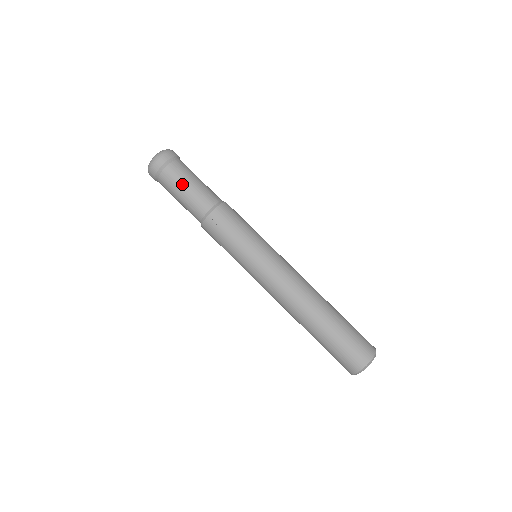
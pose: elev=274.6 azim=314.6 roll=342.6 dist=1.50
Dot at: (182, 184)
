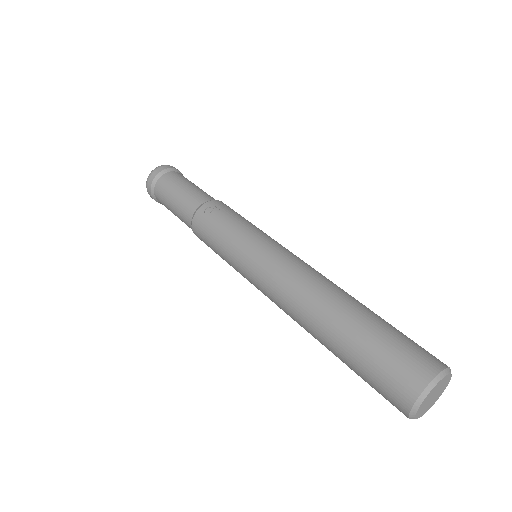
Dot at: (180, 183)
